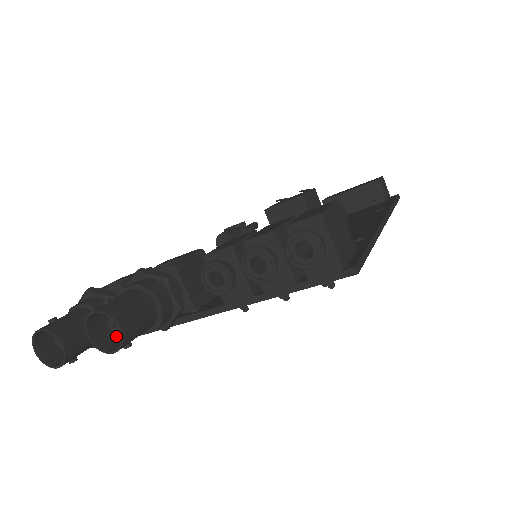
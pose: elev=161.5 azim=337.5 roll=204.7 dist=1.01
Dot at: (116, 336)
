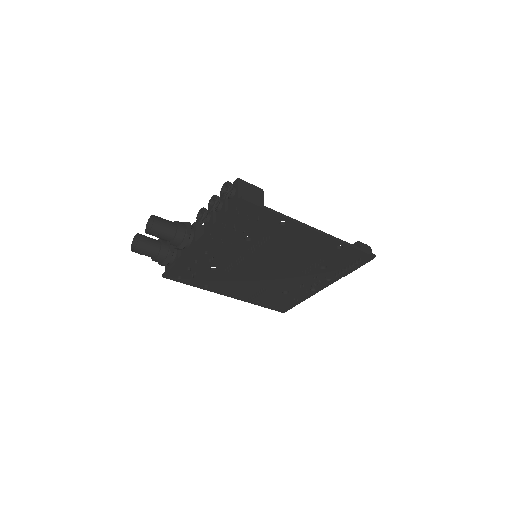
Dot at: occluded
